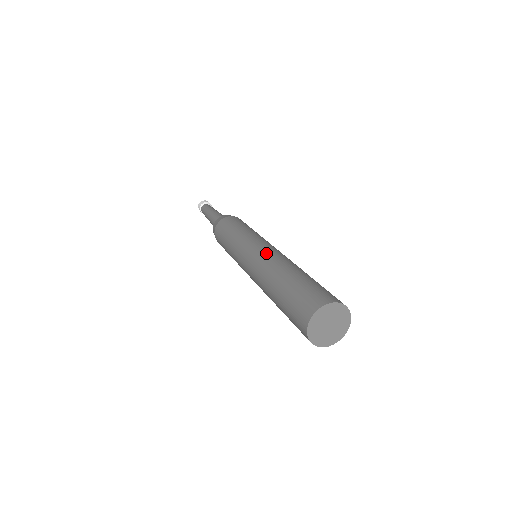
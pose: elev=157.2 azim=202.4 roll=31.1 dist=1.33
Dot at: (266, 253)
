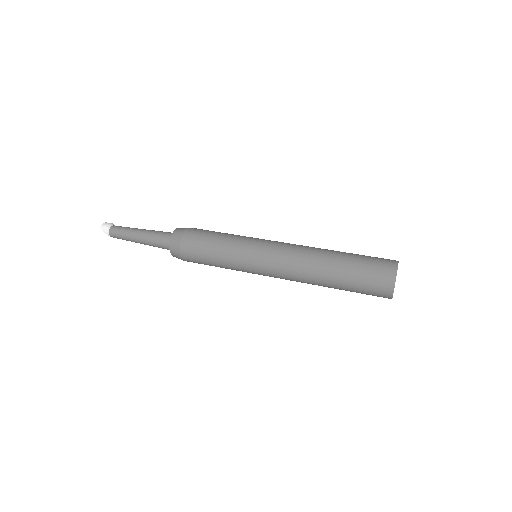
Dot at: (292, 244)
